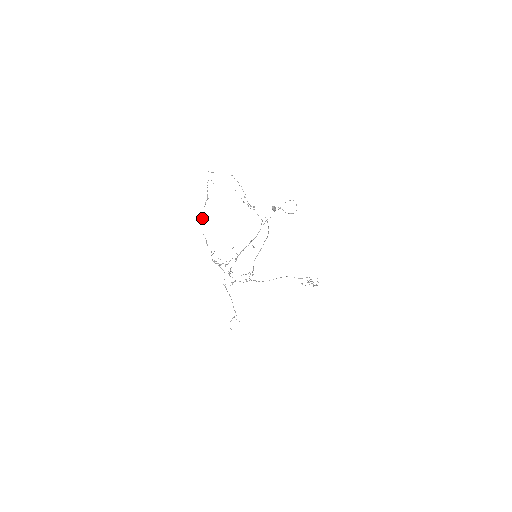
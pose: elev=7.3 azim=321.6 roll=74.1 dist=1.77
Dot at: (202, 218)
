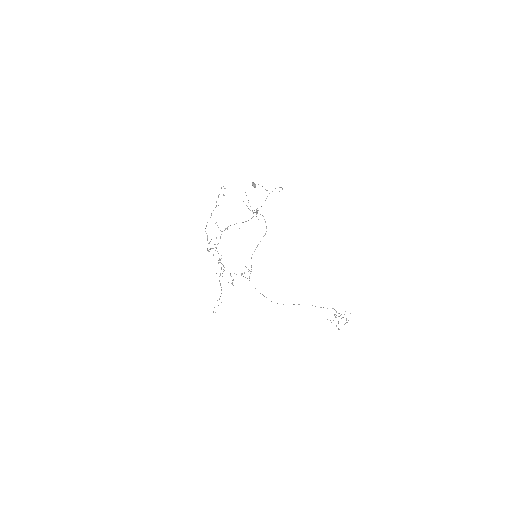
Dot at: occluded
